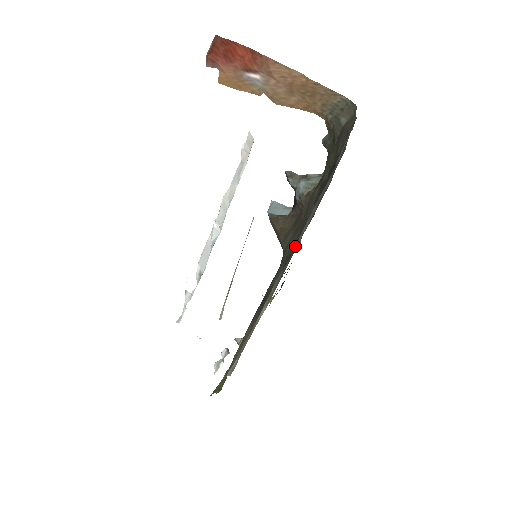
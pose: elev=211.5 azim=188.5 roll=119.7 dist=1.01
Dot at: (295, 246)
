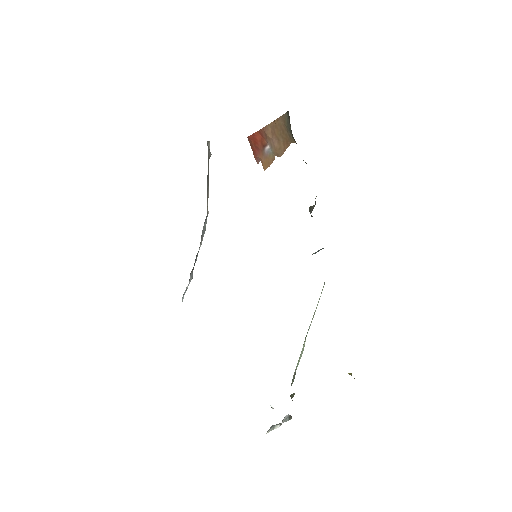
Dot at: occluded
